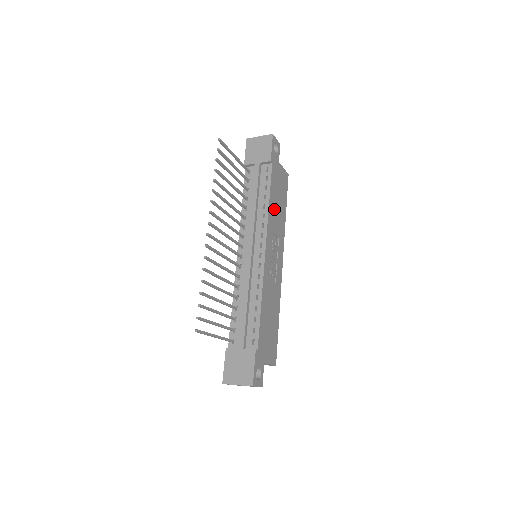
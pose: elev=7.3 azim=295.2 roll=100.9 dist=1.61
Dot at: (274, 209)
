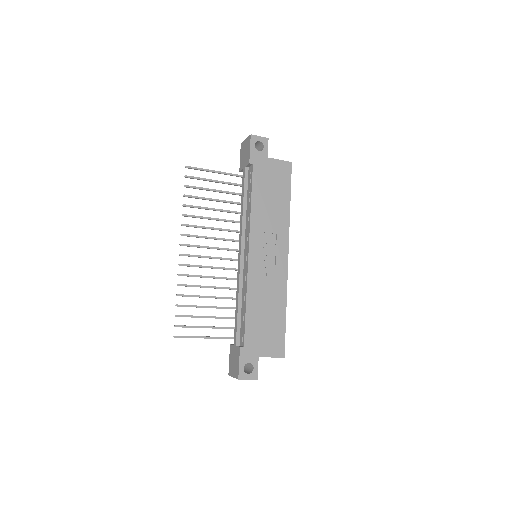
Dot at: (263, 208)
